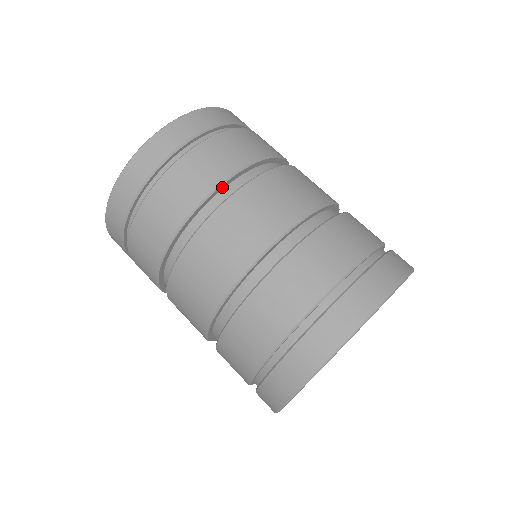
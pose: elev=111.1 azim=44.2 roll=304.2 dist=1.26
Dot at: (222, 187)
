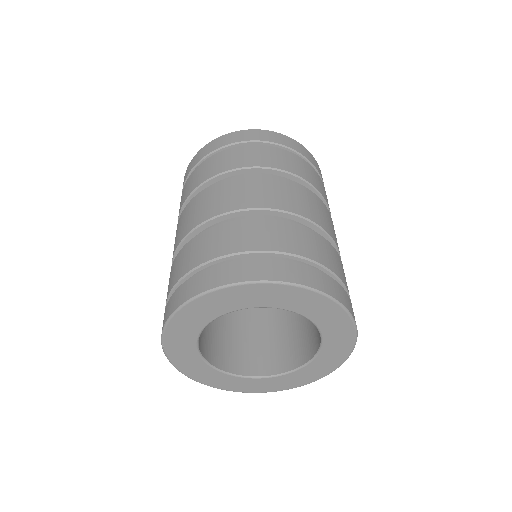
Dot at: (245, 171)
